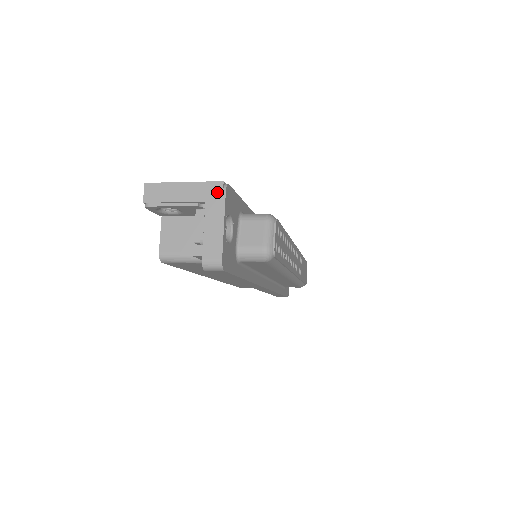
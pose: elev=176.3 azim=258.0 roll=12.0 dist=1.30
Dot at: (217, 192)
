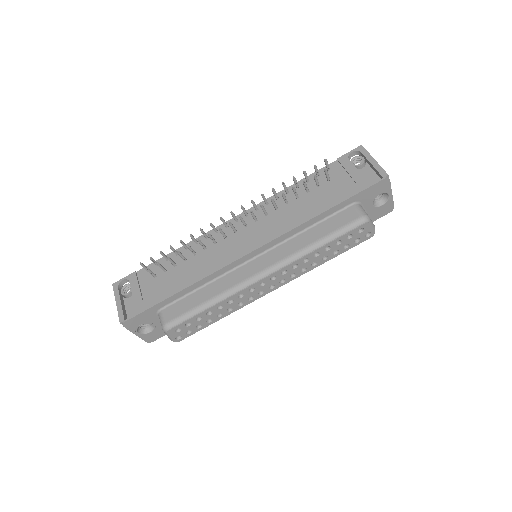
Dot at: occluded
